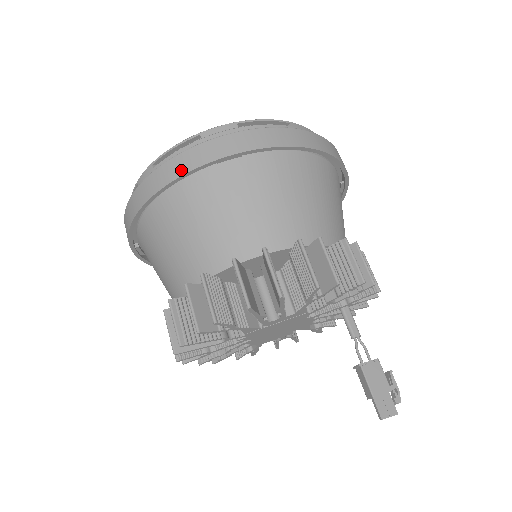
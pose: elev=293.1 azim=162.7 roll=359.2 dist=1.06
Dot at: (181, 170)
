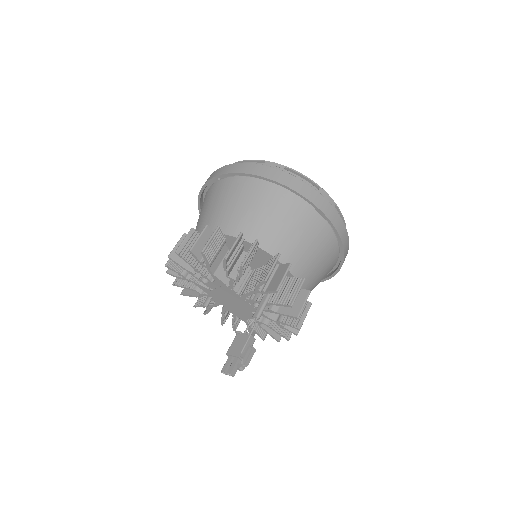
Dot at: occluded
